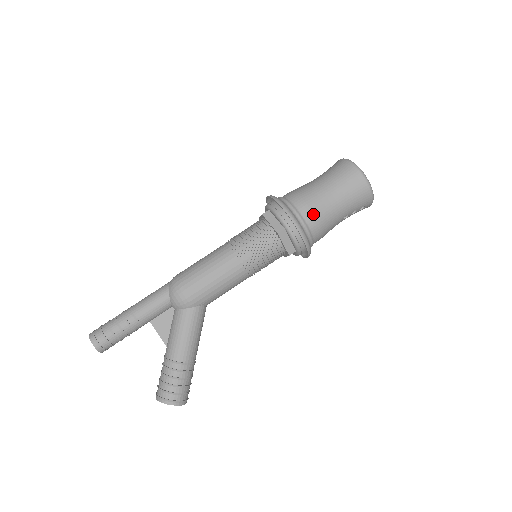
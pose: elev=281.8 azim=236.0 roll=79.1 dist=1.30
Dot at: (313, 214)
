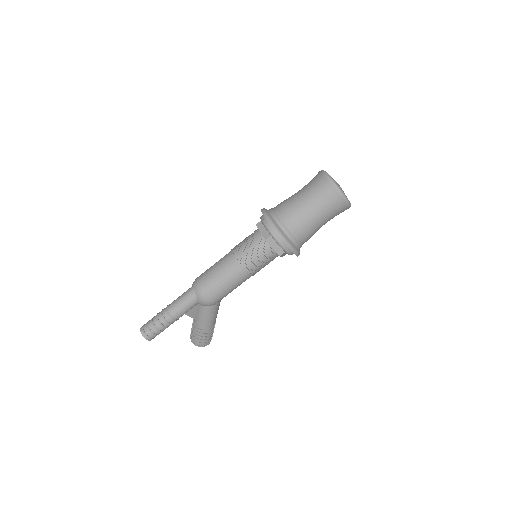
Dot at: (306, 238)
